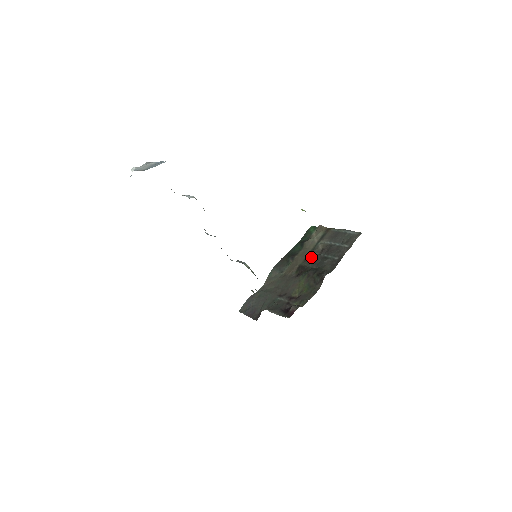
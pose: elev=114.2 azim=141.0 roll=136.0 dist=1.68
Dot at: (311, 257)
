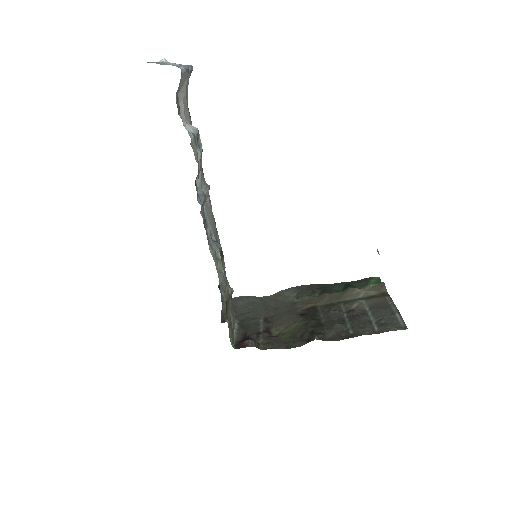
Dot at: (333, 307)
